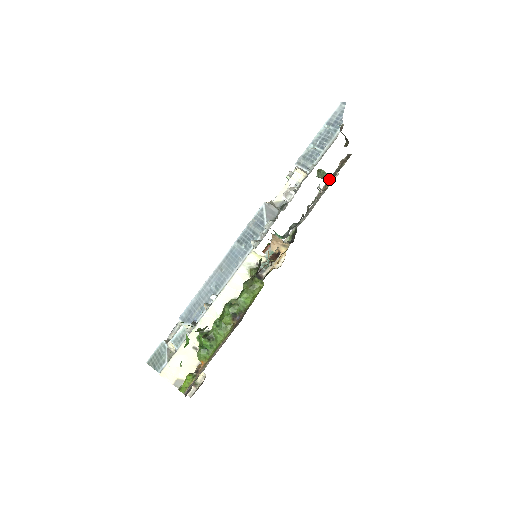
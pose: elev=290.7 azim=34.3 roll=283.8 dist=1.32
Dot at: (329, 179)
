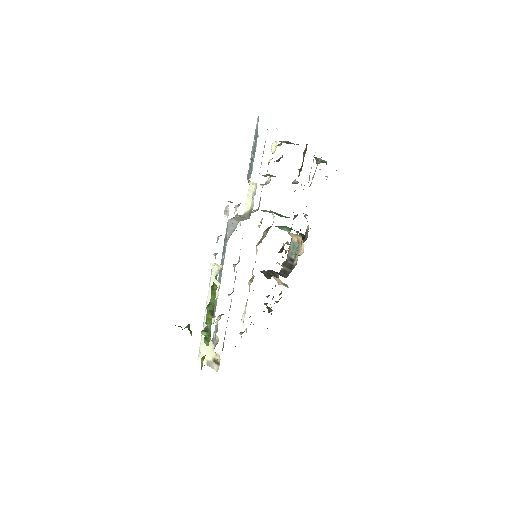
Dot at: (299, 172)
